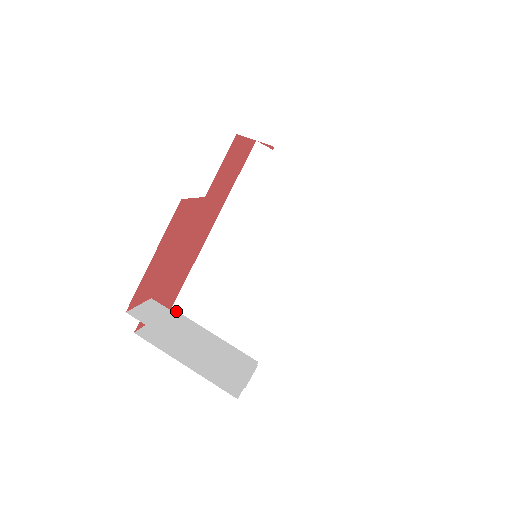
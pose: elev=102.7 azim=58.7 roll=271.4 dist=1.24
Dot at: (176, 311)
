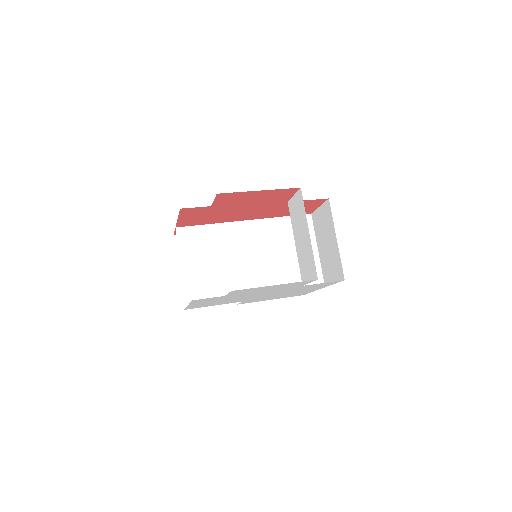
Dot at: (176, 232)
